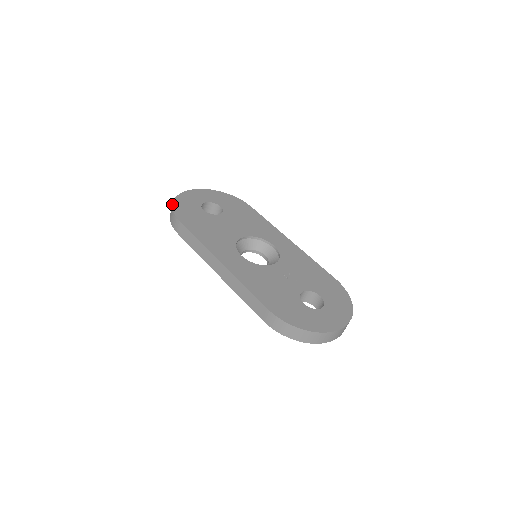
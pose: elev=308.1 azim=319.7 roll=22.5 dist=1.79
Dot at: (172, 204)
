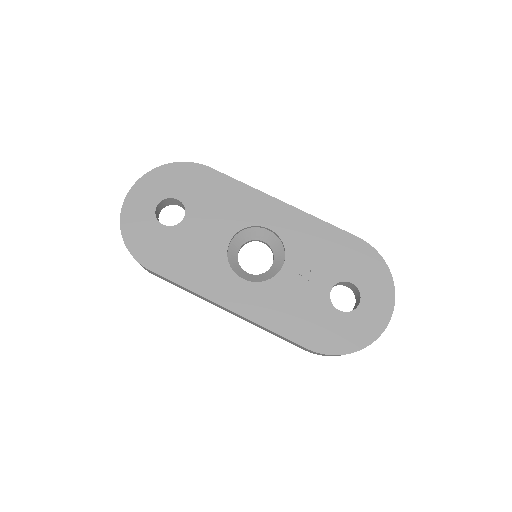
Dot at: (124, 243)
